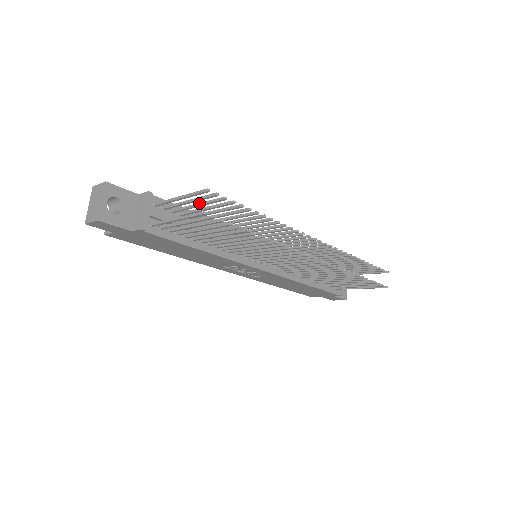
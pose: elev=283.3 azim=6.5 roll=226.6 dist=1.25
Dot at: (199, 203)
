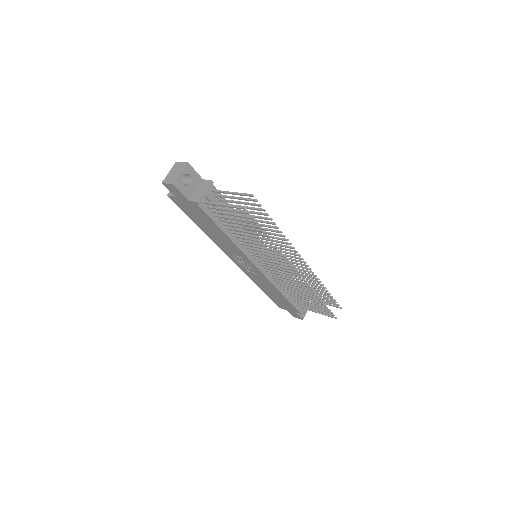
Dot at: occluded
